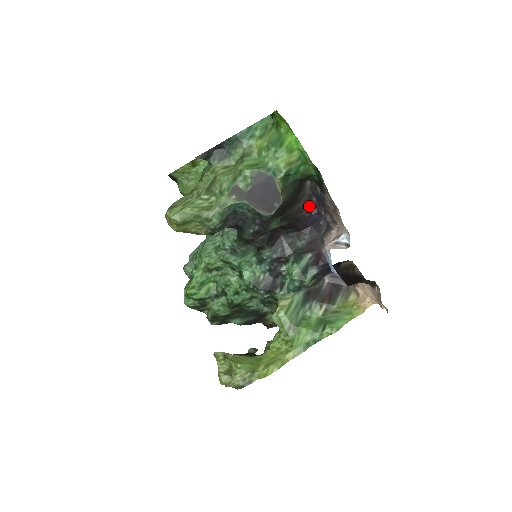
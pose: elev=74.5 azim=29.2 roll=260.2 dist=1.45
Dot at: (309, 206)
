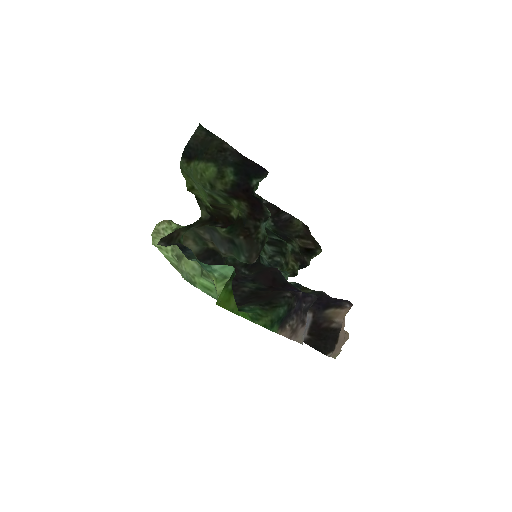
Dot at: occluded
